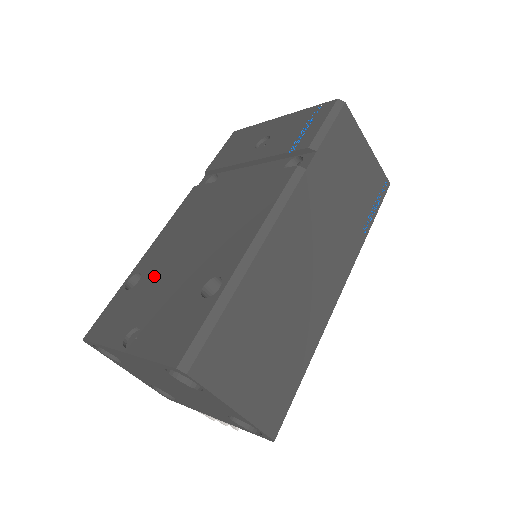
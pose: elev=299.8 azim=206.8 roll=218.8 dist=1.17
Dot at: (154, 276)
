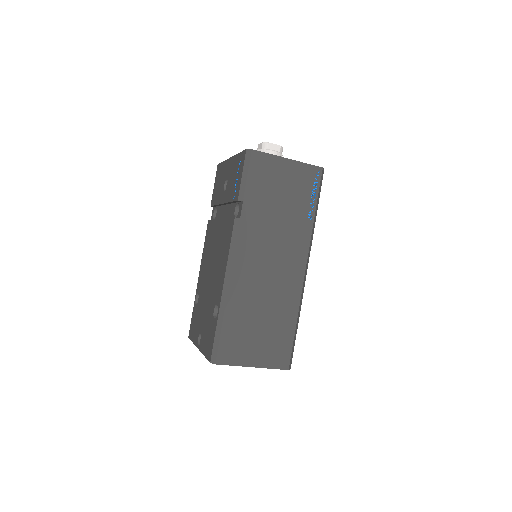
Dot at: (202, 298)
